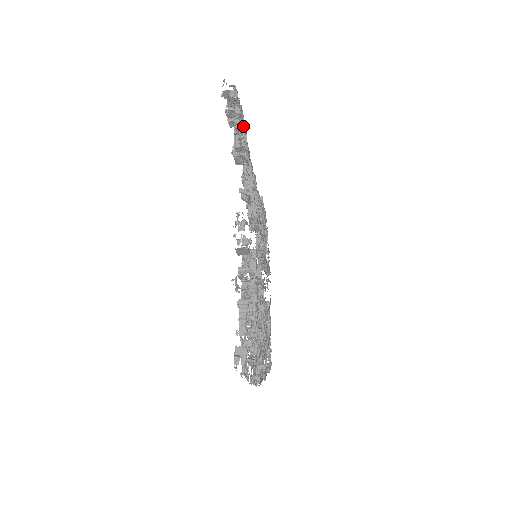
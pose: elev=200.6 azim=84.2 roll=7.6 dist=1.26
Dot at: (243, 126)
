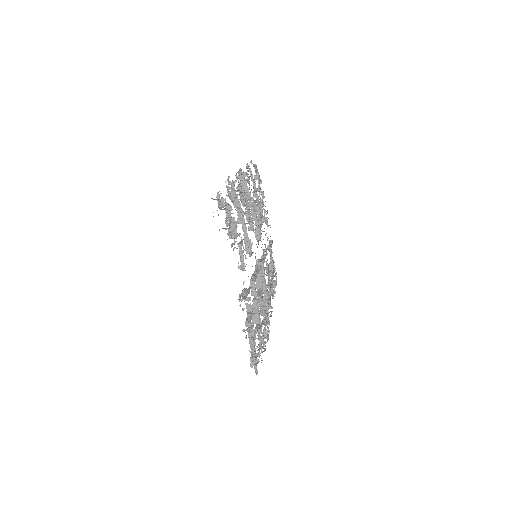
Dot at: (233, 228)
